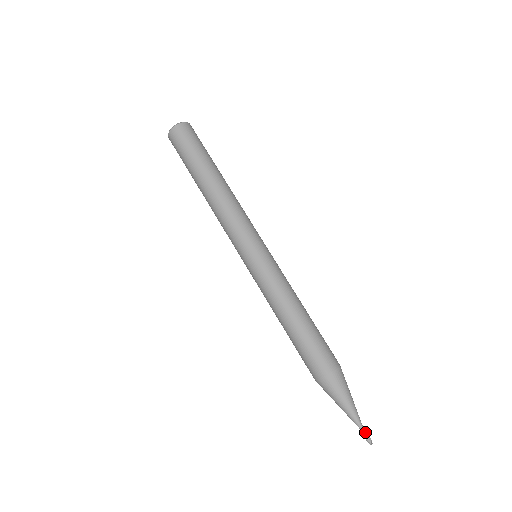
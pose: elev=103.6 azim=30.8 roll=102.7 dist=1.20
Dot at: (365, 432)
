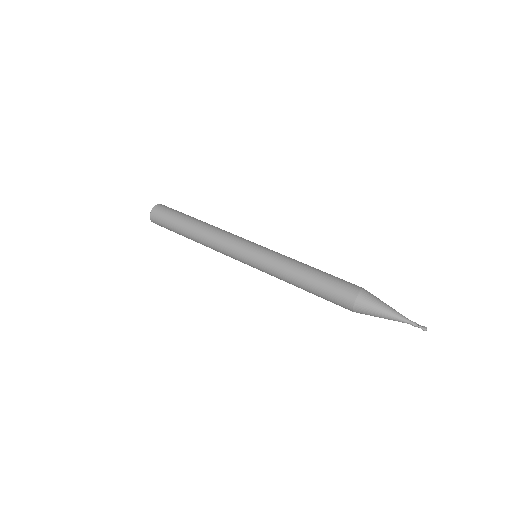
Dot at: (415, 323)
